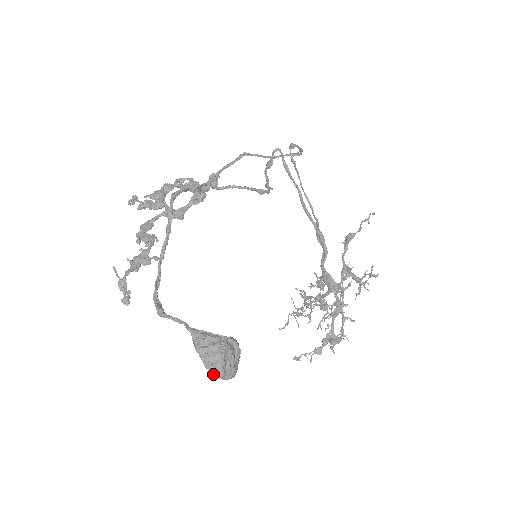
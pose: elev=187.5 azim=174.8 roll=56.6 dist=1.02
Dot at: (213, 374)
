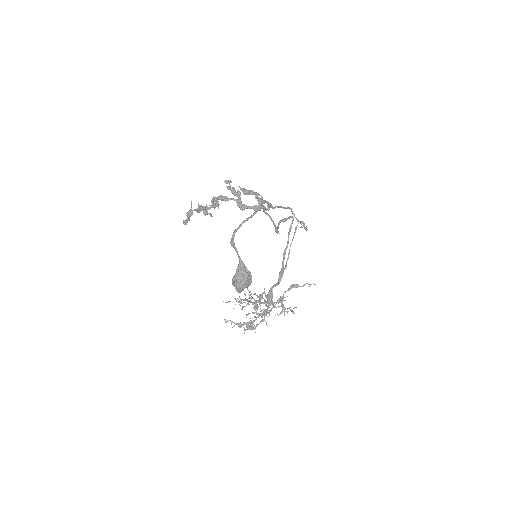
Dot at: (237, 284)
